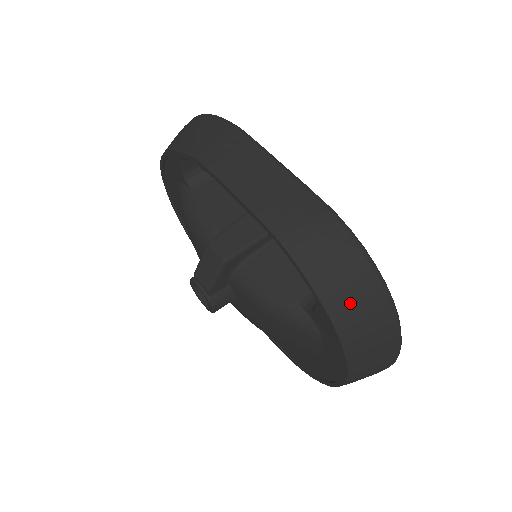
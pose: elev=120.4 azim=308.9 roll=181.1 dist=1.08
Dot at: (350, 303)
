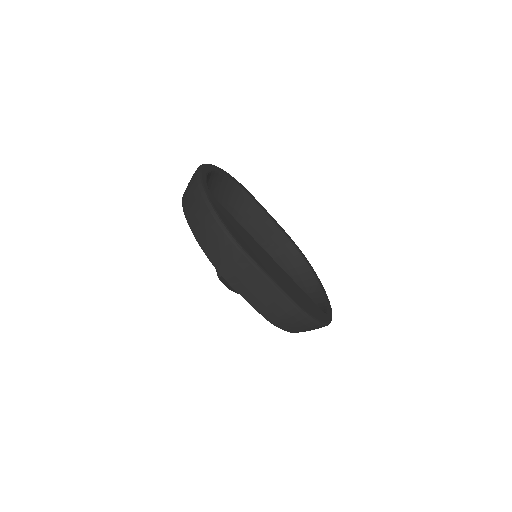
Dot at: occluded
